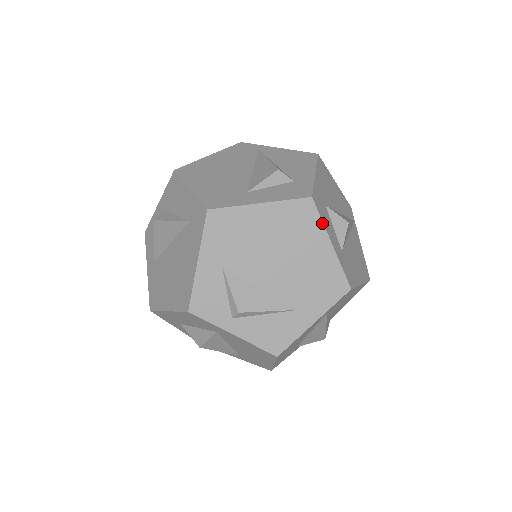
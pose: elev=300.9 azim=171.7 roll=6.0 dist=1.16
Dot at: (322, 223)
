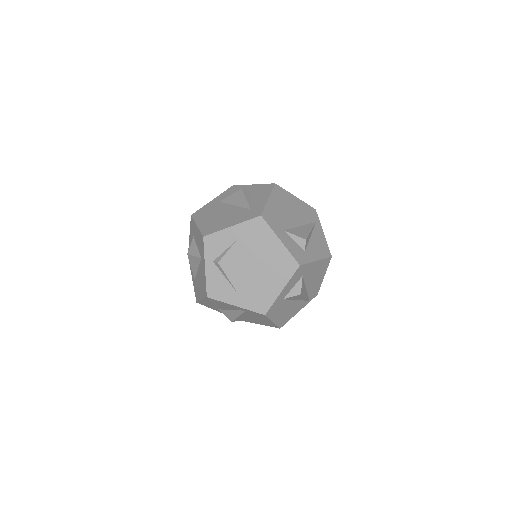
Dot at: (290, 279)
